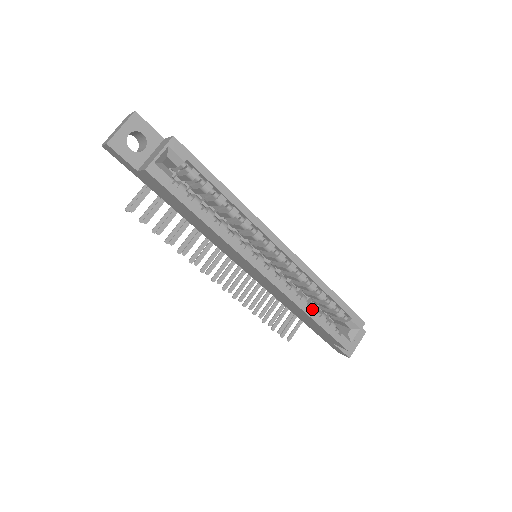
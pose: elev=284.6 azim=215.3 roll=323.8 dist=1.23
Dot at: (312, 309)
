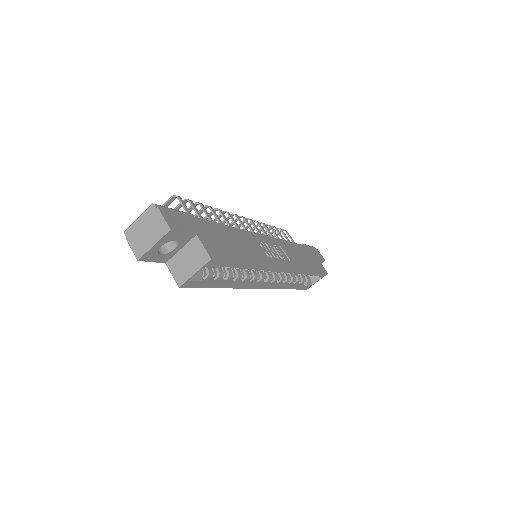
Dot at: (291, 283)
